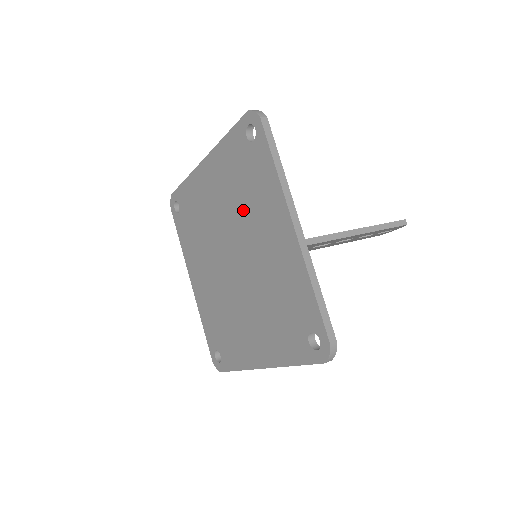
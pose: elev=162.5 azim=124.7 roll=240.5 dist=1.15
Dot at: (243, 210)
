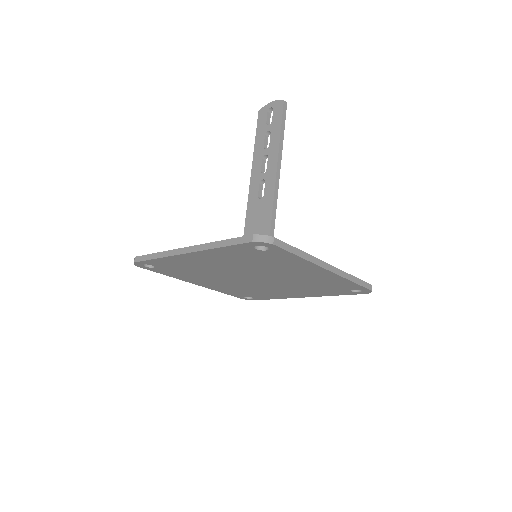
Dot at: (262, 267)
